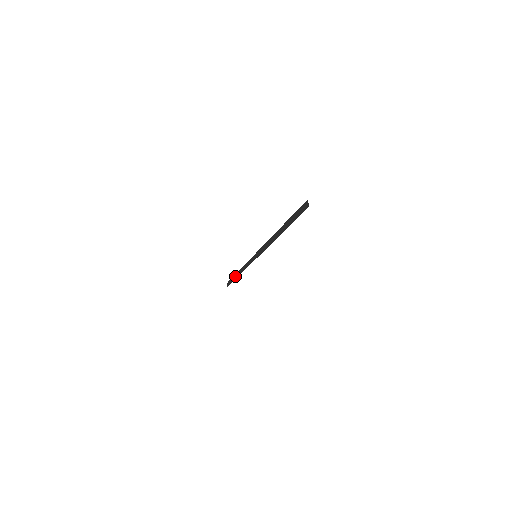
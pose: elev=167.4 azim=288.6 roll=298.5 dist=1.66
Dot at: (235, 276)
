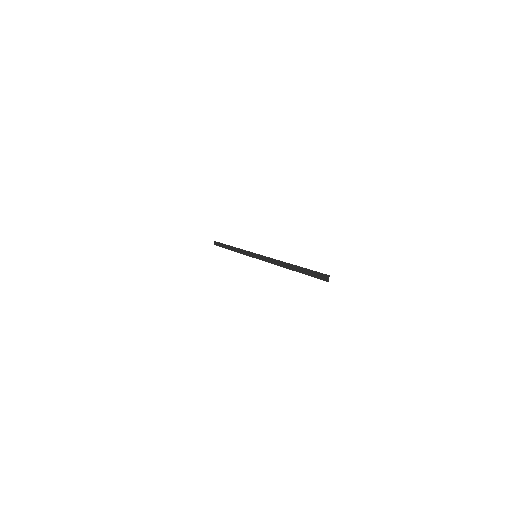
Dot at: (226, 246)
